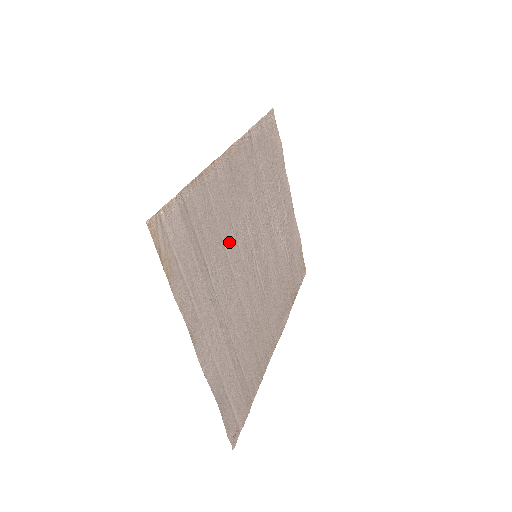
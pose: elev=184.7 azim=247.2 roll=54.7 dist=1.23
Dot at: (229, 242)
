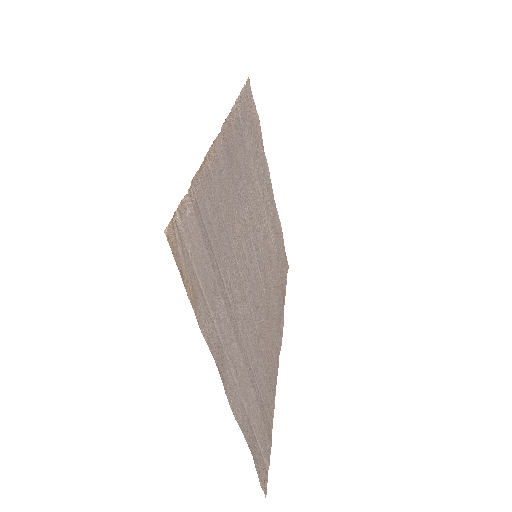
Dot at: (236, 244)
